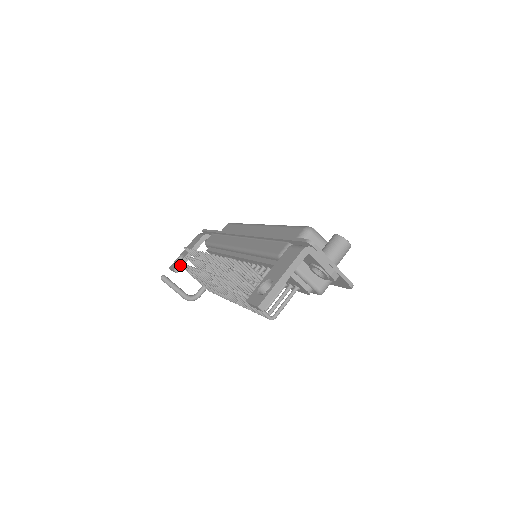
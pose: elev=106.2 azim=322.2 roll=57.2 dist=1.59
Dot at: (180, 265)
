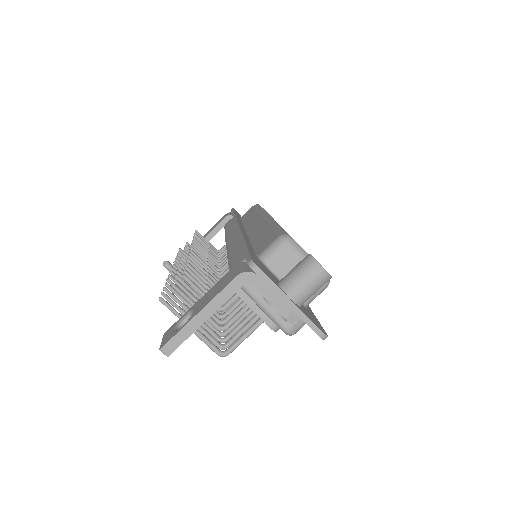
Dot at: occluded
